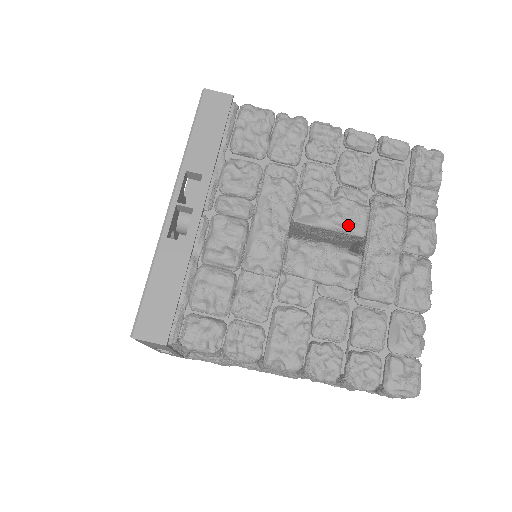
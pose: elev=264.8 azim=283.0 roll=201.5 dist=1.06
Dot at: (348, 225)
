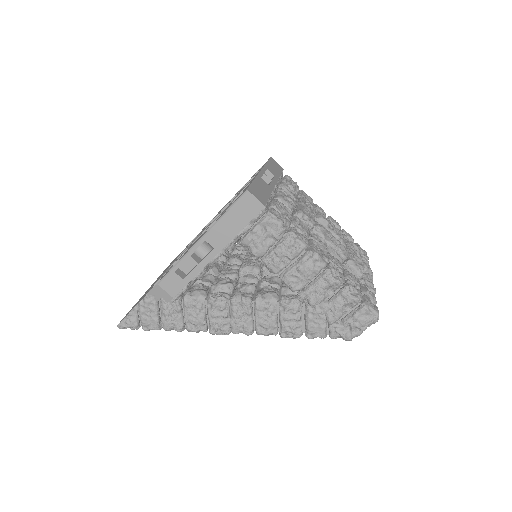
Dot at: (340, 237)
